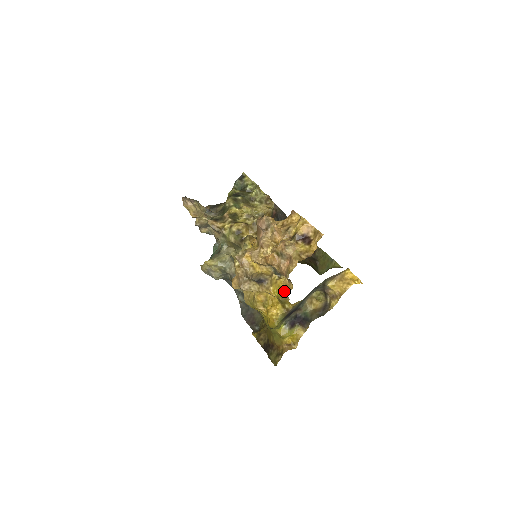
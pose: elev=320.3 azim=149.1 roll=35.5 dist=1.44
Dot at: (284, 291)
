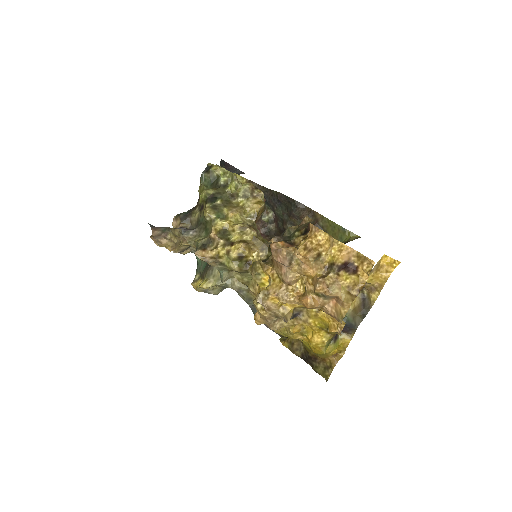
Dot at: (332, 326)
